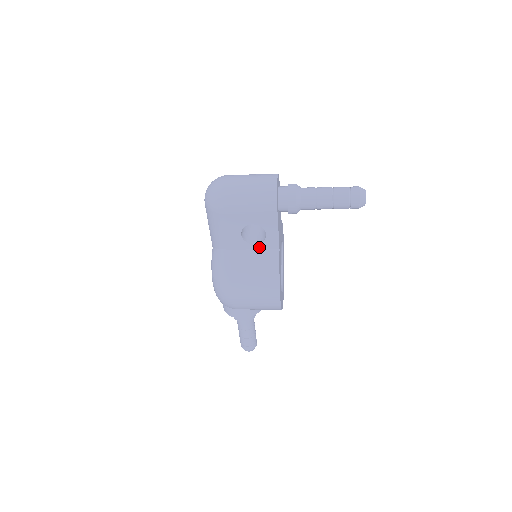
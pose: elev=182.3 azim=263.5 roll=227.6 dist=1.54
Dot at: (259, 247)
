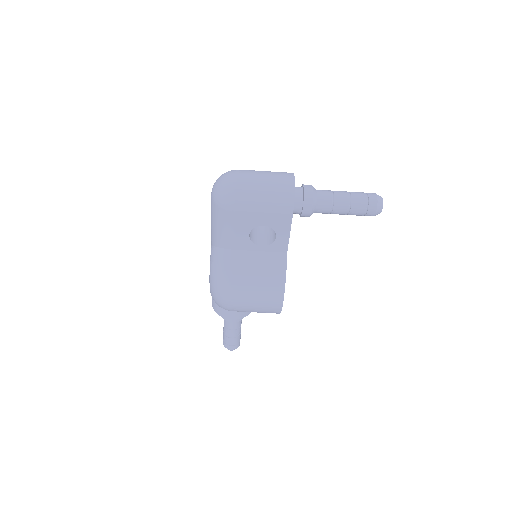
Dot at: (266, 249)
